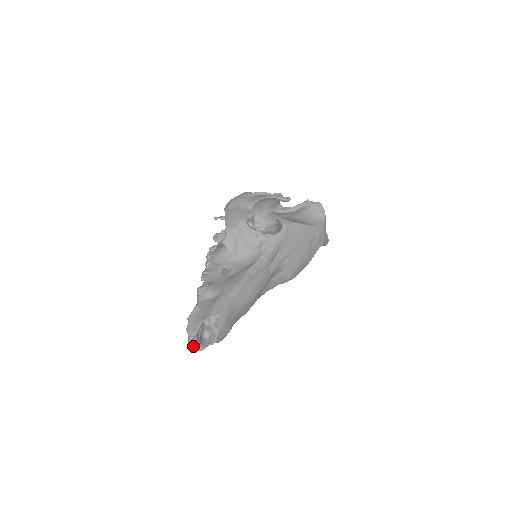
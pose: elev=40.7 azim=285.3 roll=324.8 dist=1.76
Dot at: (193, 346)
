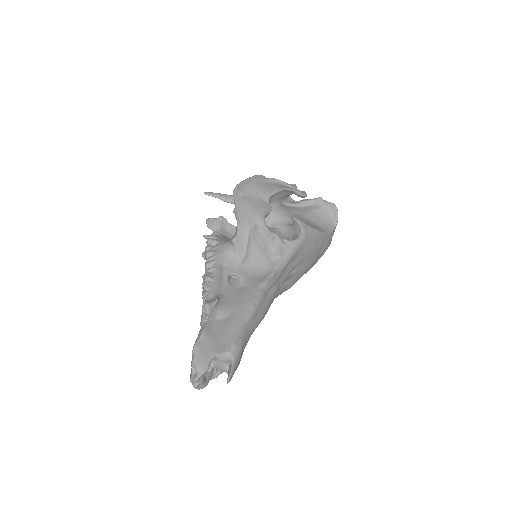
Dot at: (197, 384)
